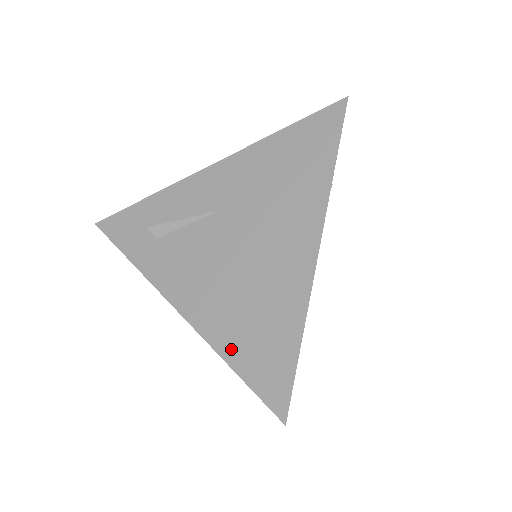
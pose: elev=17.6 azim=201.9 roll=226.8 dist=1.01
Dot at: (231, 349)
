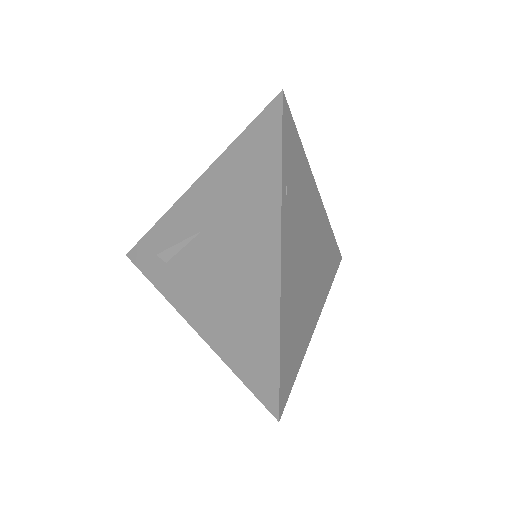
Dot at: (231, 357)
